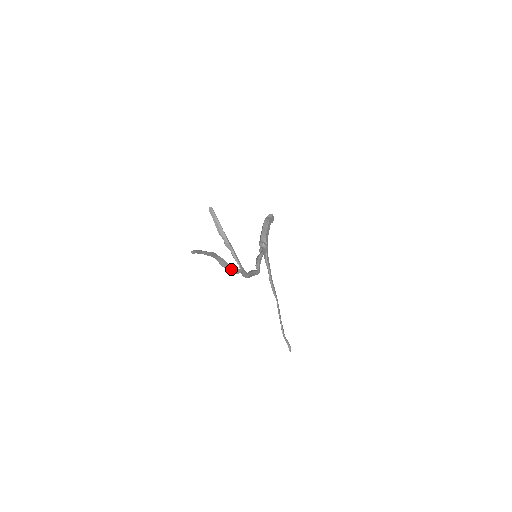
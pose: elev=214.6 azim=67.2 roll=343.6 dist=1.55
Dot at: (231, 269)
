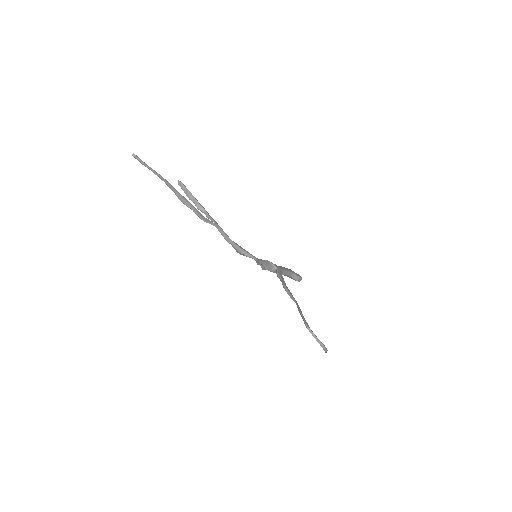
Dot at: (198, 213)
